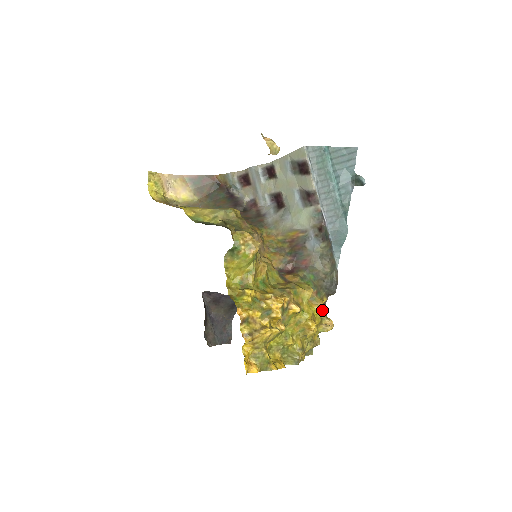
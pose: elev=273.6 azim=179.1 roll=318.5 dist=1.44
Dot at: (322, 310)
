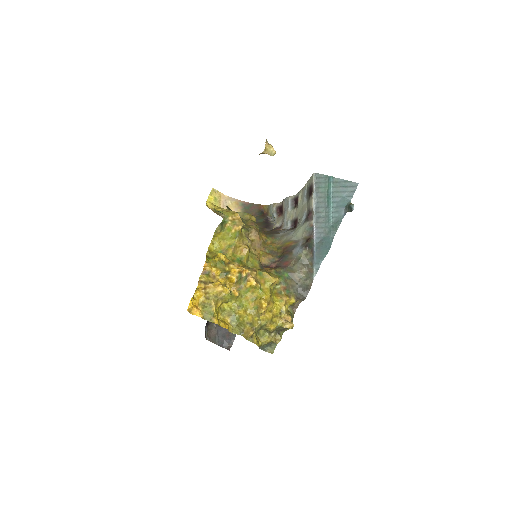
Dot at: (286, 306)
